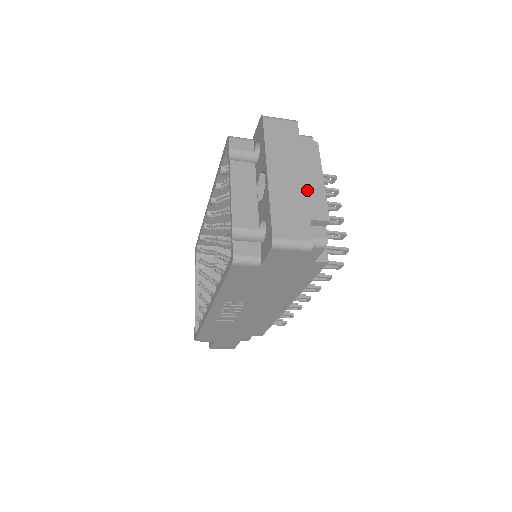
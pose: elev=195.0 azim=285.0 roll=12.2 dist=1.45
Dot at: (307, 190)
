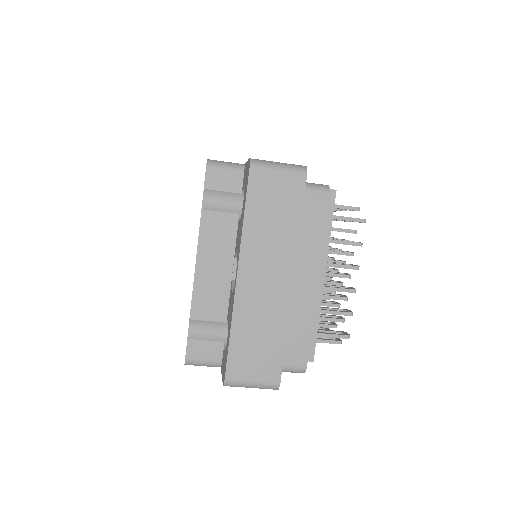
Dot at: (291, 303)
